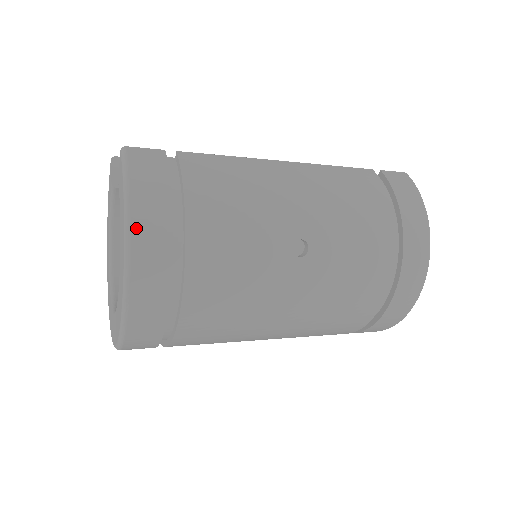
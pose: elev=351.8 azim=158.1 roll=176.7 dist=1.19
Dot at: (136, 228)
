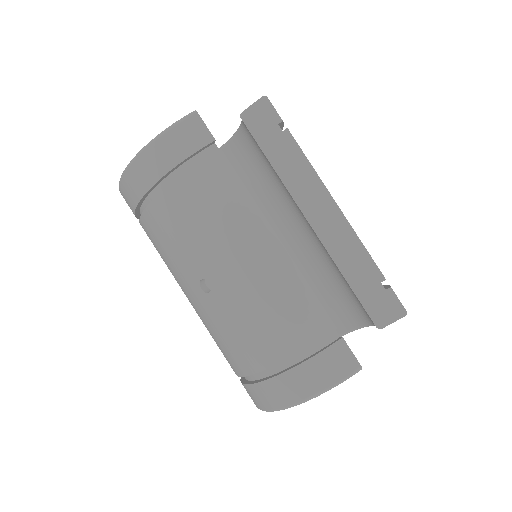
Dot at: (138, 162)
